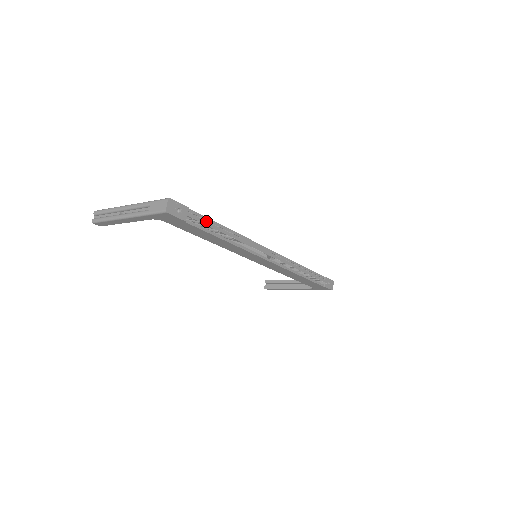
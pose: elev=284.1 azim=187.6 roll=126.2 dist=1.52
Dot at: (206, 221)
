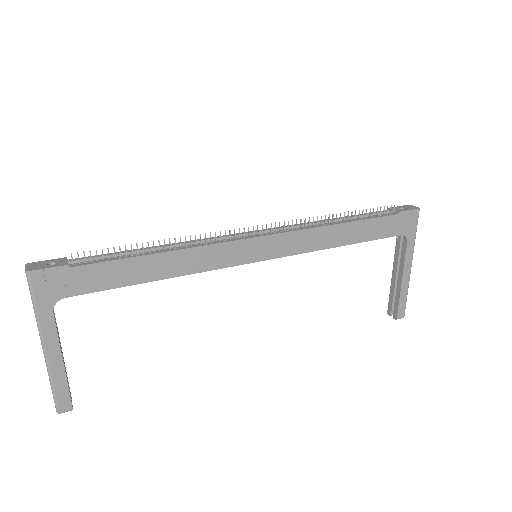
Dot at: (110, 255)
